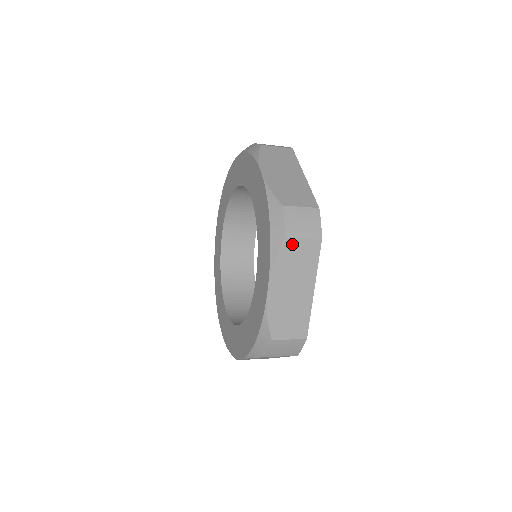
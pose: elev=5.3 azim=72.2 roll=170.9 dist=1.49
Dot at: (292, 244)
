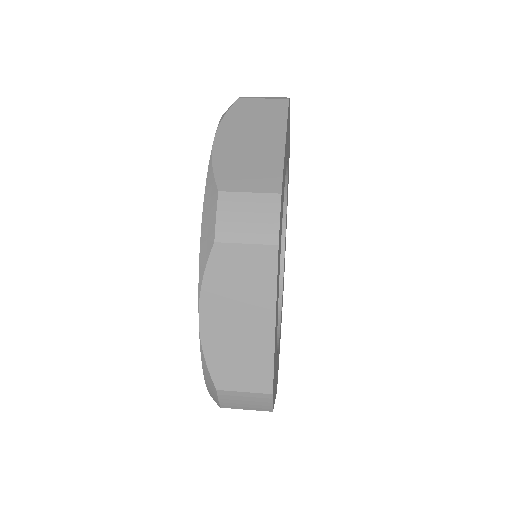
Dot at: occluded
